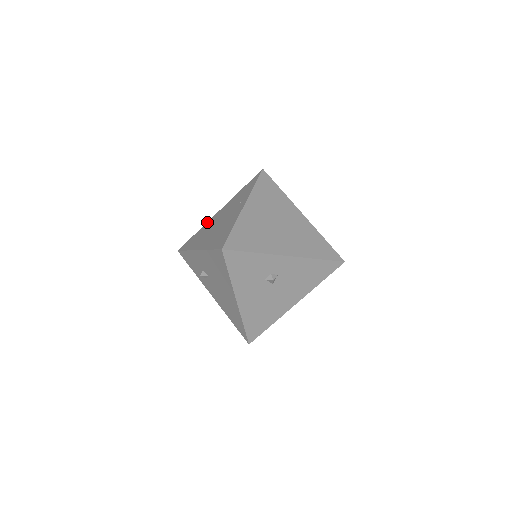
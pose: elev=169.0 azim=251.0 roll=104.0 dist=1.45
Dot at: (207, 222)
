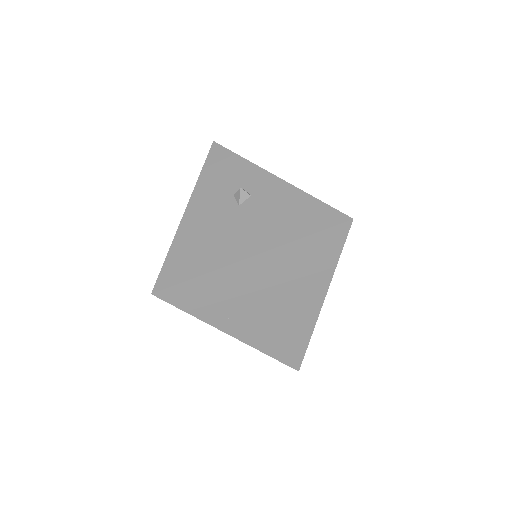
Dot at: occluded
